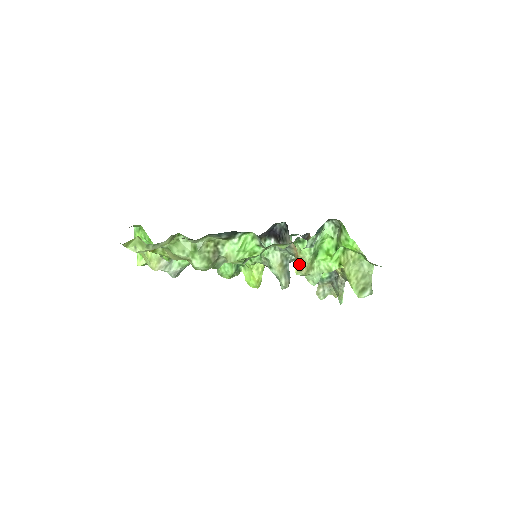
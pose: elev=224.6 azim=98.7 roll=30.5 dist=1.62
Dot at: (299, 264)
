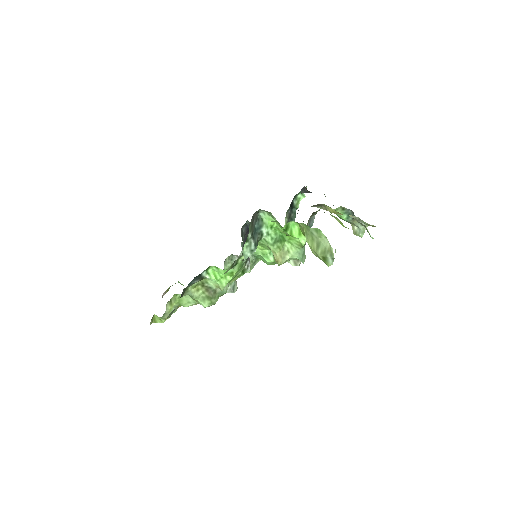
Dot at: occluded
